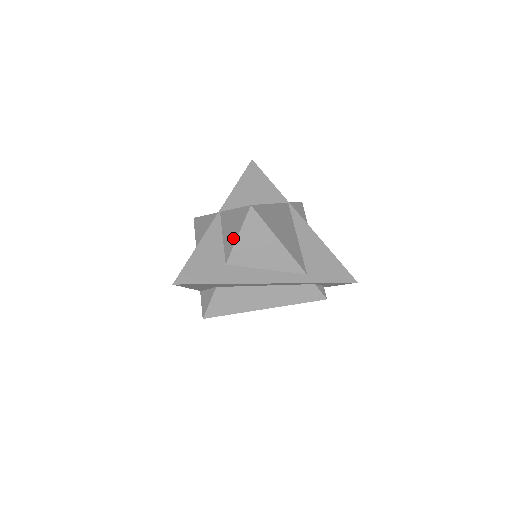
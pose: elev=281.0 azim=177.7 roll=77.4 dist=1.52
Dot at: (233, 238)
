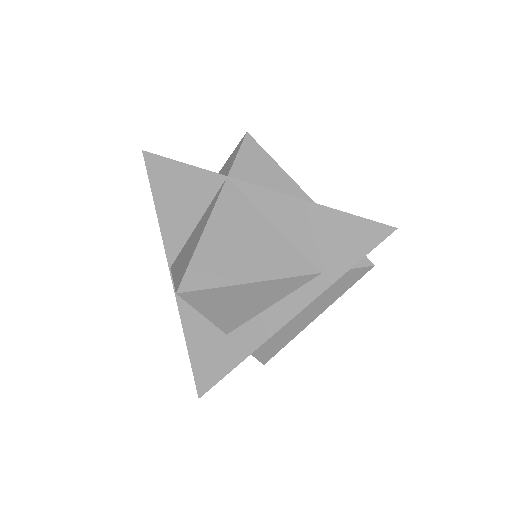
Dot at: occluded
